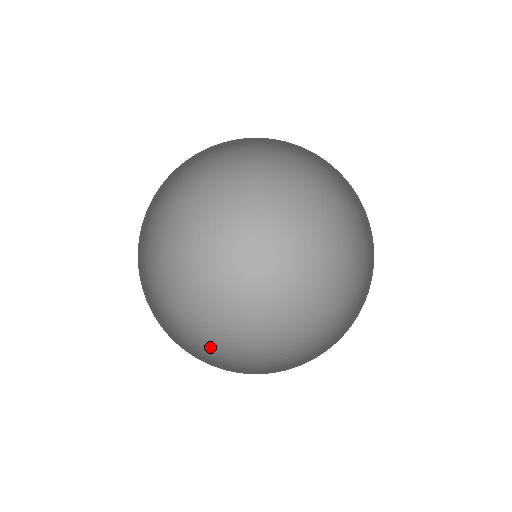
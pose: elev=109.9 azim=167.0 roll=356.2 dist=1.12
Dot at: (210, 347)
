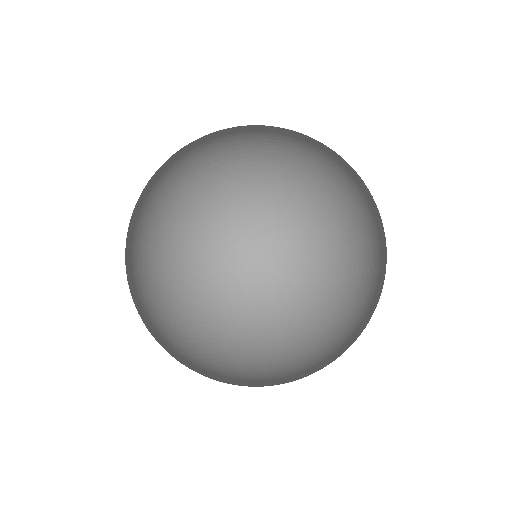
Dot at: (219, 339)
